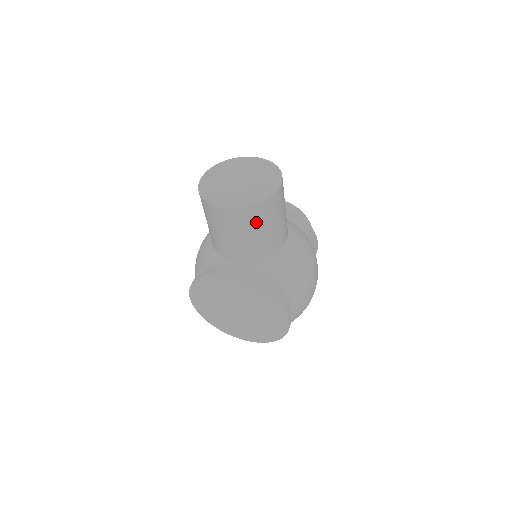
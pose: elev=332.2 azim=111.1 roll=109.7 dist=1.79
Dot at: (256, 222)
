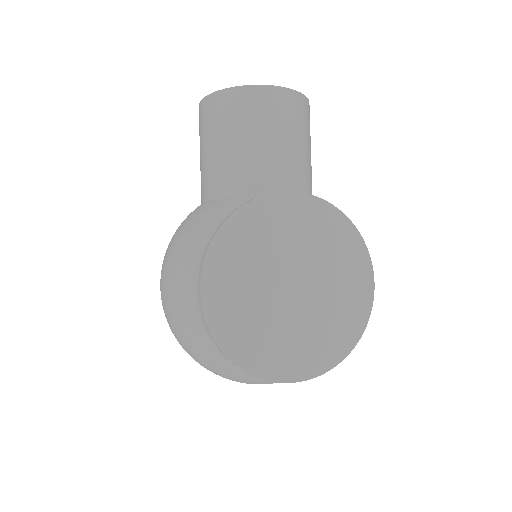
Dot at: (305, 124)
